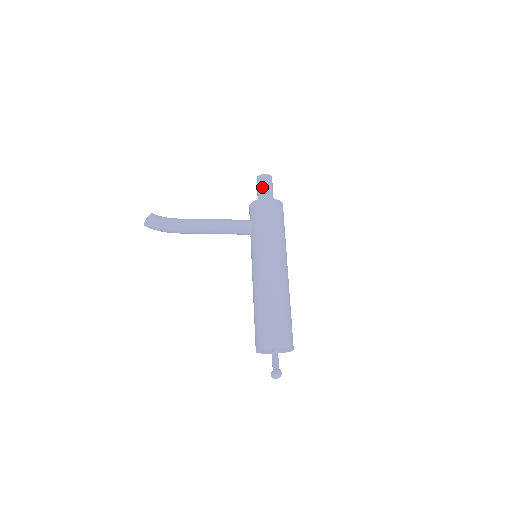
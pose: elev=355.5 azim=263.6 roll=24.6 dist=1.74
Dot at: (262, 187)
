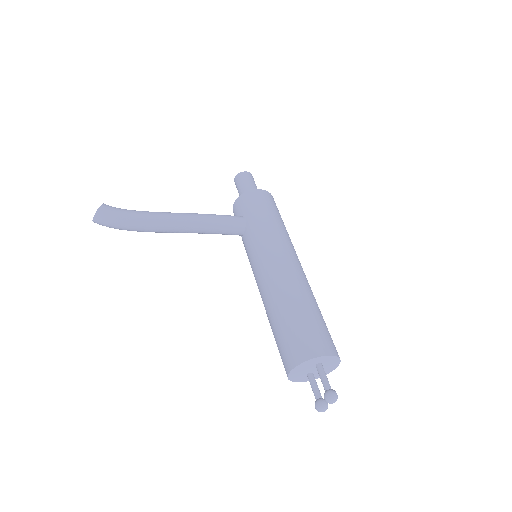
Dot at: (246, 183)
